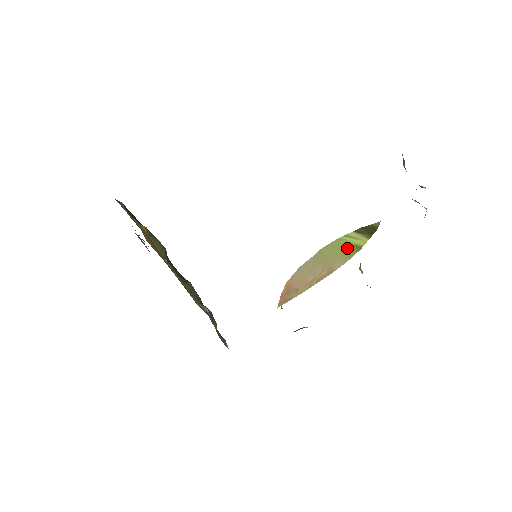
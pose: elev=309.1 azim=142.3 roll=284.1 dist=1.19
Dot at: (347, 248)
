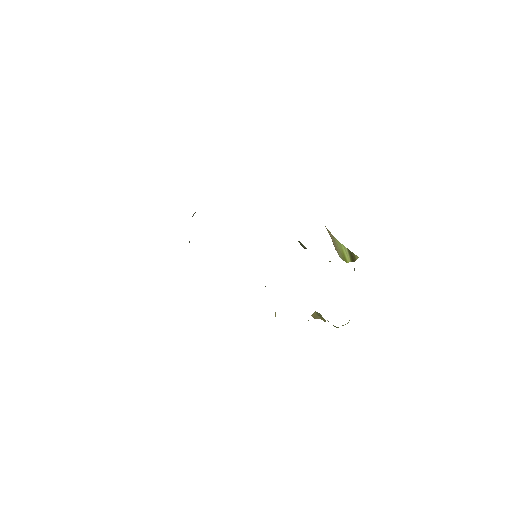
Dot at: (342, 253)
